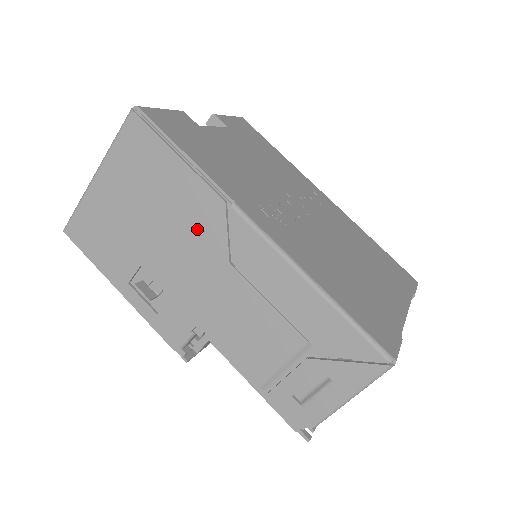
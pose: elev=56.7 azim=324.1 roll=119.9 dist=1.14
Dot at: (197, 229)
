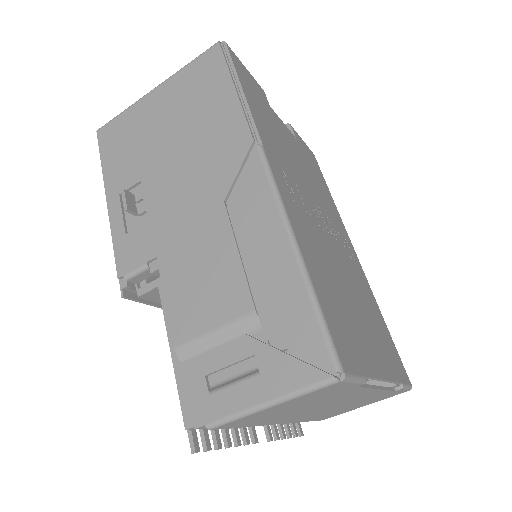
Dot at: (213, 159)
